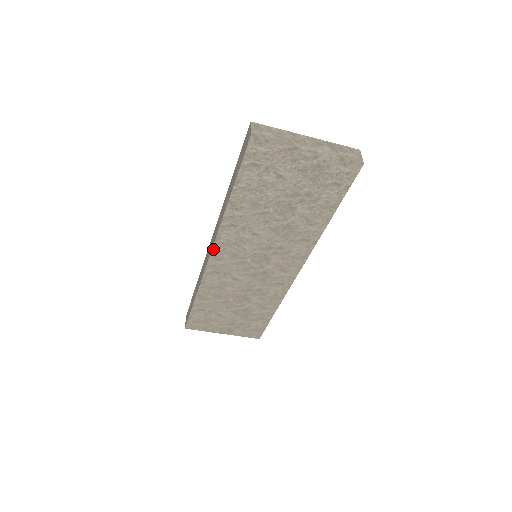
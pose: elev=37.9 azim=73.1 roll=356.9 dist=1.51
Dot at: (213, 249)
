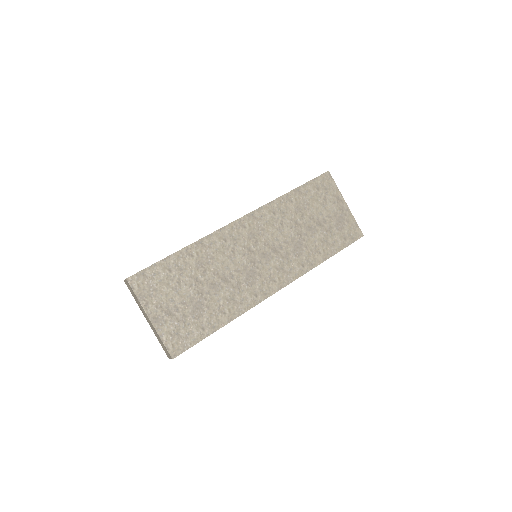
Dot at: (245, 216)
